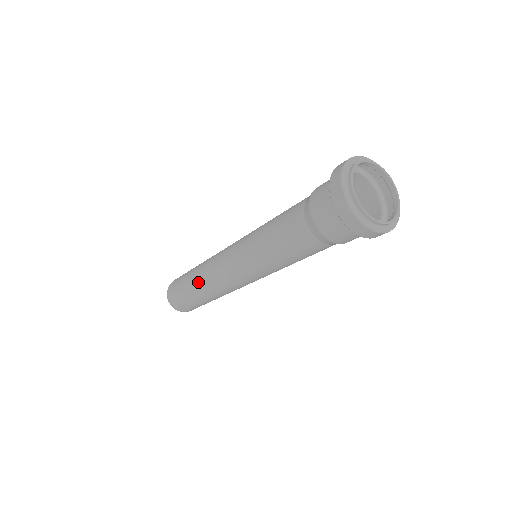
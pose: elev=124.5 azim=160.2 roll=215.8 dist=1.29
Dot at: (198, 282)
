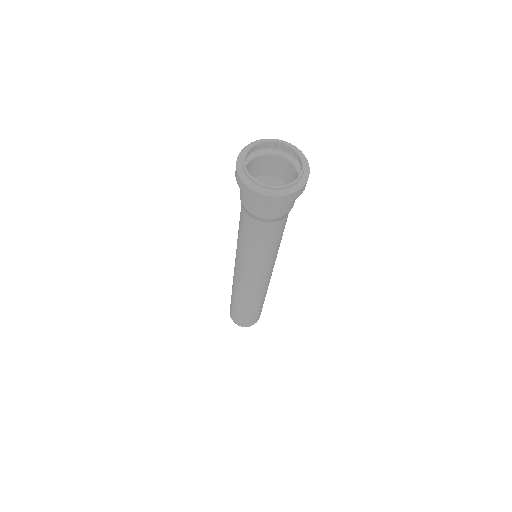
Dot at: (244, 303)
